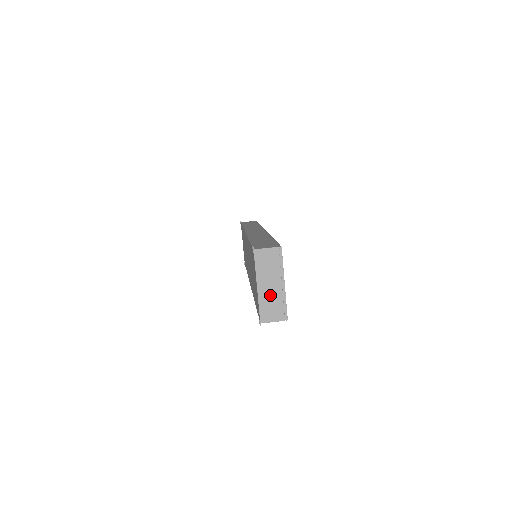
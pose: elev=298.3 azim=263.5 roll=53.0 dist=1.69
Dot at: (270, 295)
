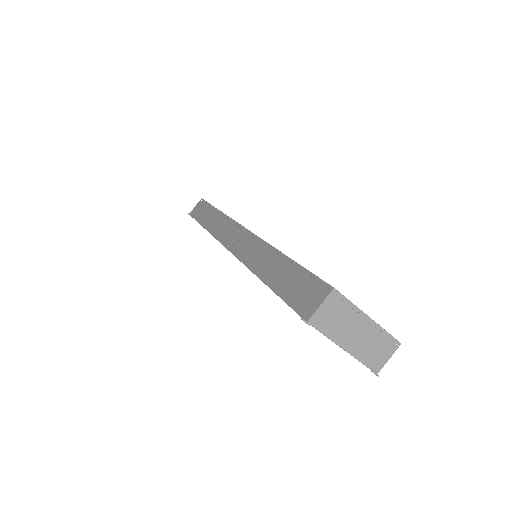
Dot at: (364, 342)
